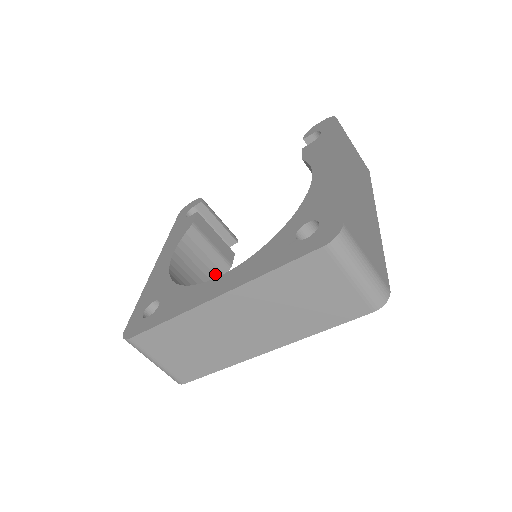
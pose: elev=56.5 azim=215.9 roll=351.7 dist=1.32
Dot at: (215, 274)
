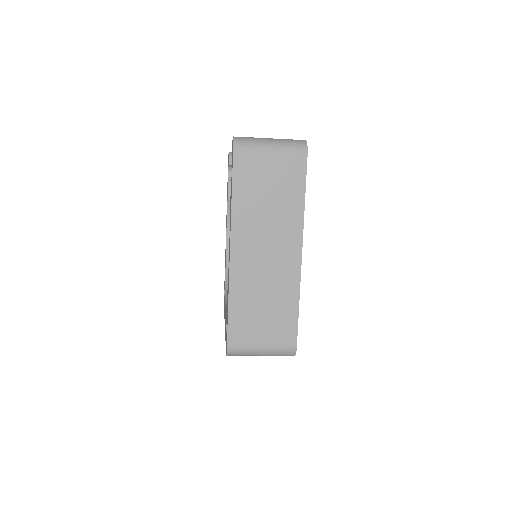
Dot at: occluded
